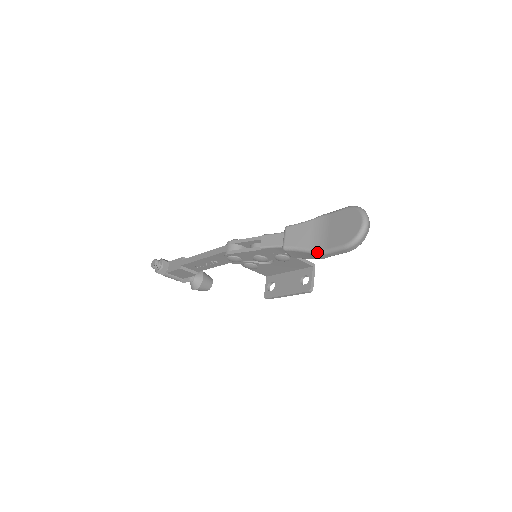
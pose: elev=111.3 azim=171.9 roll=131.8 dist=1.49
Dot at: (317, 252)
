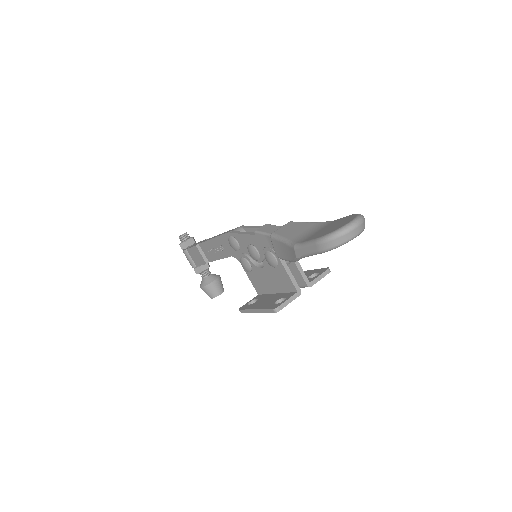
Dot at: (293, 244)
